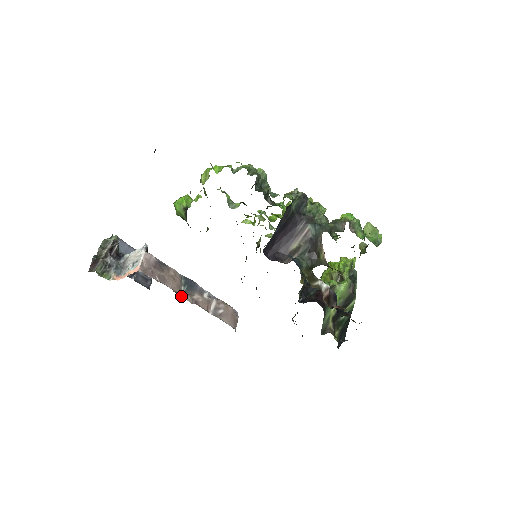
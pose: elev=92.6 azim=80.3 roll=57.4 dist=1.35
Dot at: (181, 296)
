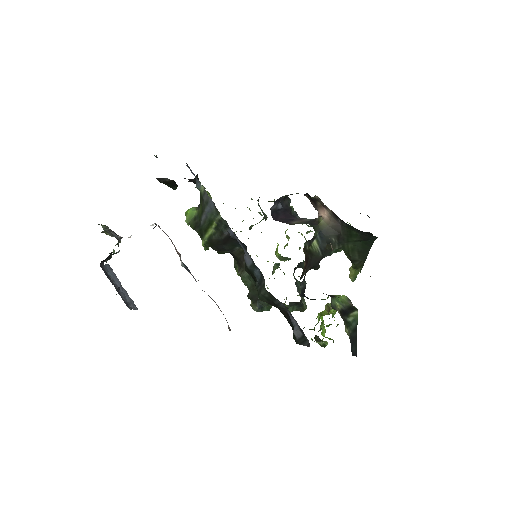
Dot at: occluded
